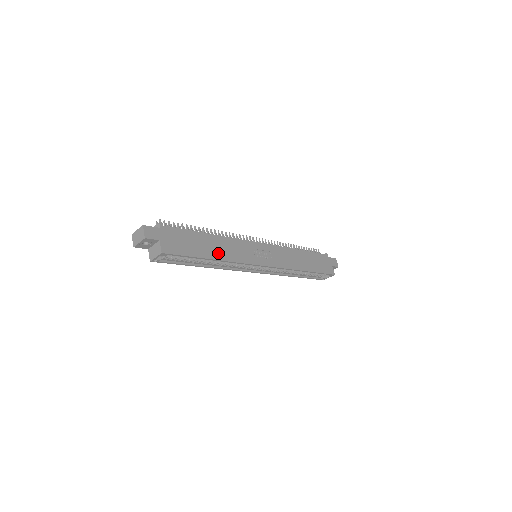
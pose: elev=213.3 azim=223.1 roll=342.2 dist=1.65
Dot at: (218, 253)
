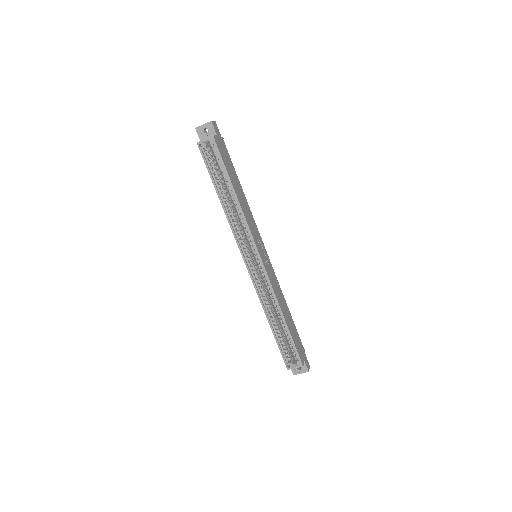
Dot at: (240, 198)
